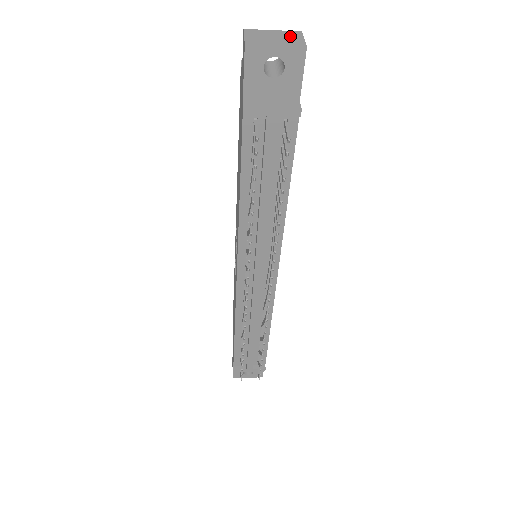
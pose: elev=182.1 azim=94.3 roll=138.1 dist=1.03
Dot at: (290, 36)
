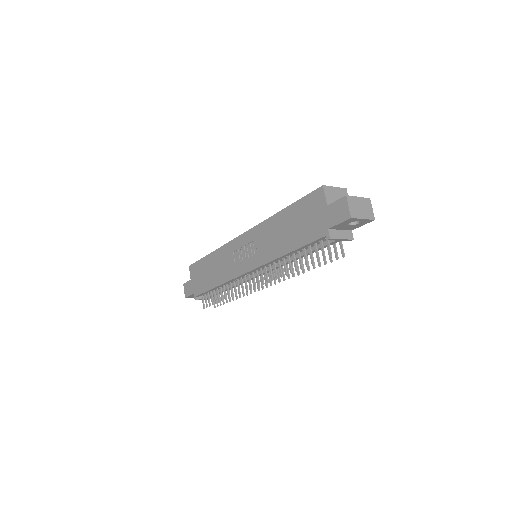
Dot at: (367, 206)
